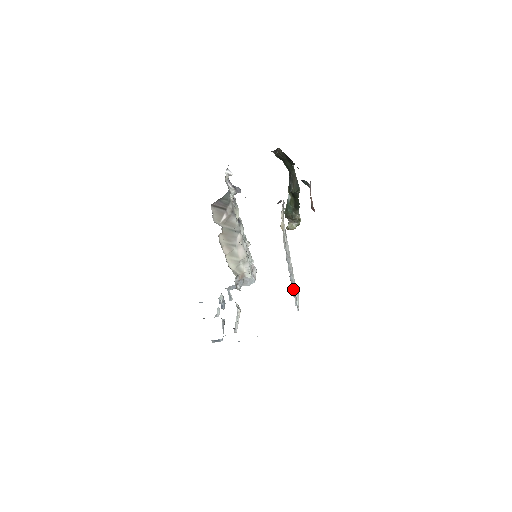
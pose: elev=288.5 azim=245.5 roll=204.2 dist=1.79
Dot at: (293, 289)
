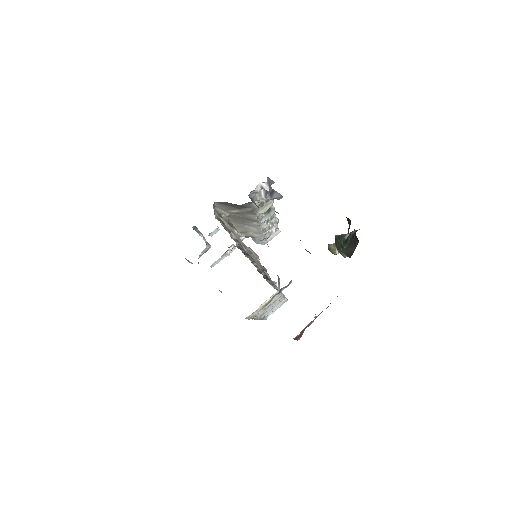
Dot at: occluded
